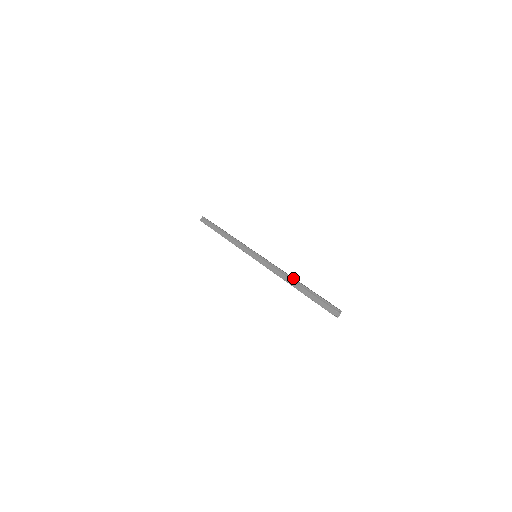
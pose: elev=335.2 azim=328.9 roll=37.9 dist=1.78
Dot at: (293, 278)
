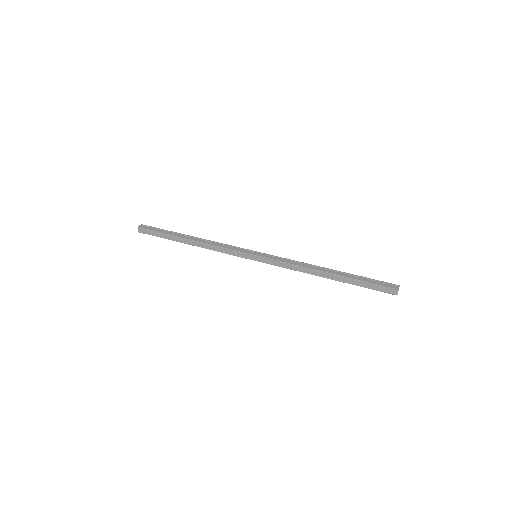
Dot at: (328, 268)
